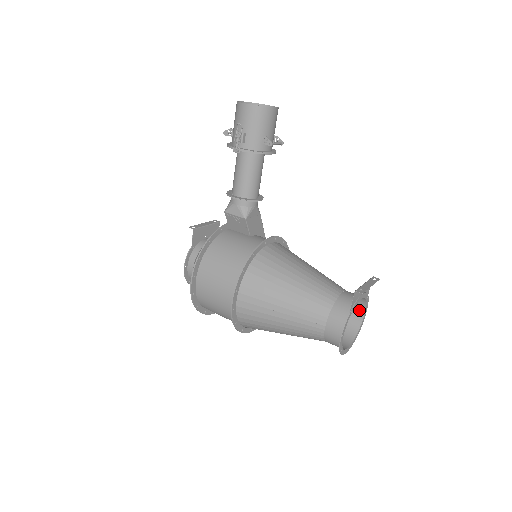
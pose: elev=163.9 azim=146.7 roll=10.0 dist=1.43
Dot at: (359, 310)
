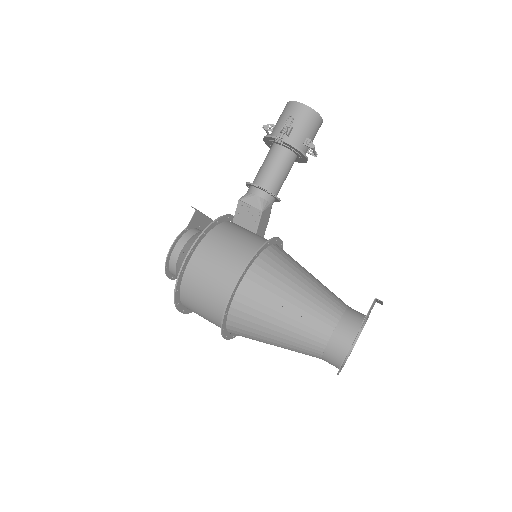
Dot at: occluded
